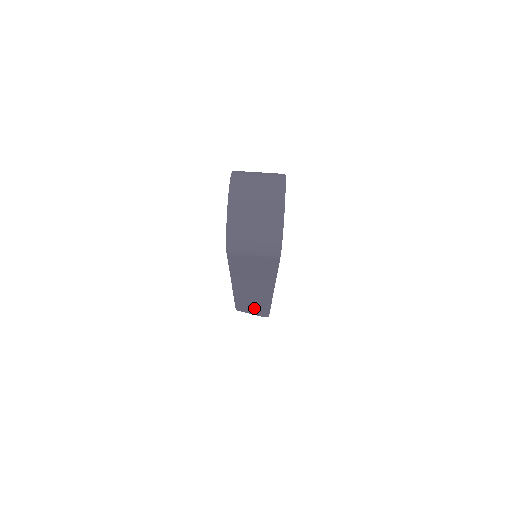
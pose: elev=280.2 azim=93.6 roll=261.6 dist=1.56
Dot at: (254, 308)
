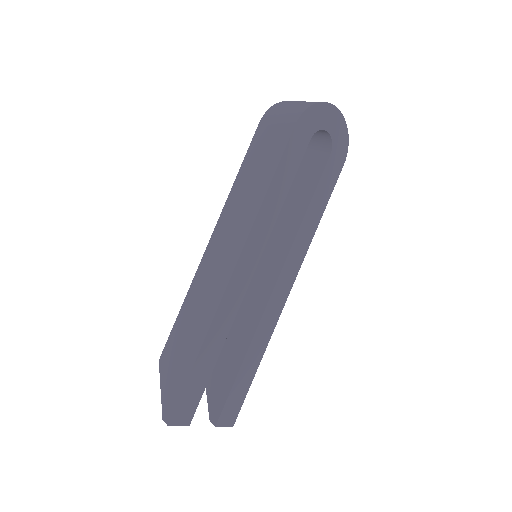
Dot at: (181, 353)
